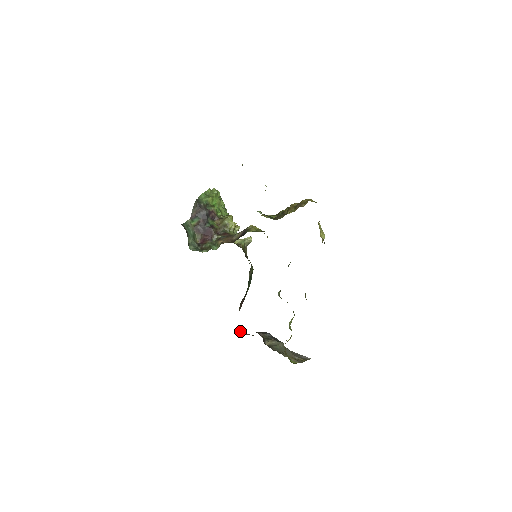
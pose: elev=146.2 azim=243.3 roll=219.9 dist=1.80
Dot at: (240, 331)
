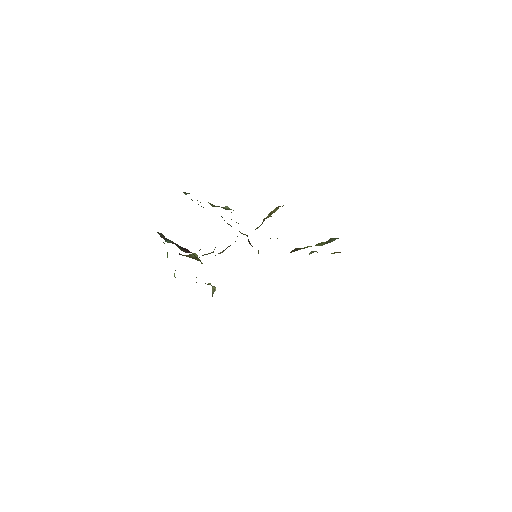
Dot at: occluded
